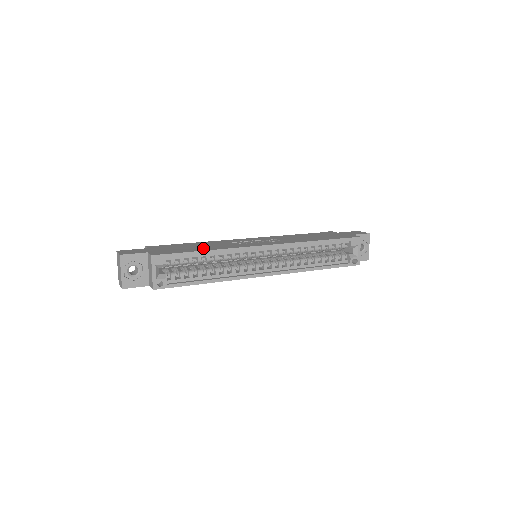
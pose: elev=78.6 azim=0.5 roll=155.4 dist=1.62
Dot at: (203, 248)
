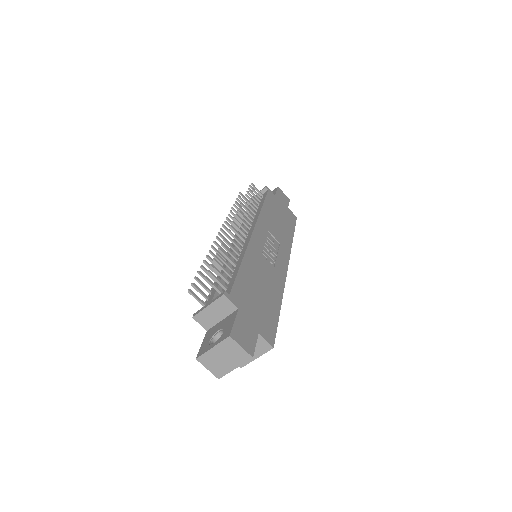
Dot at: (273, 296)
